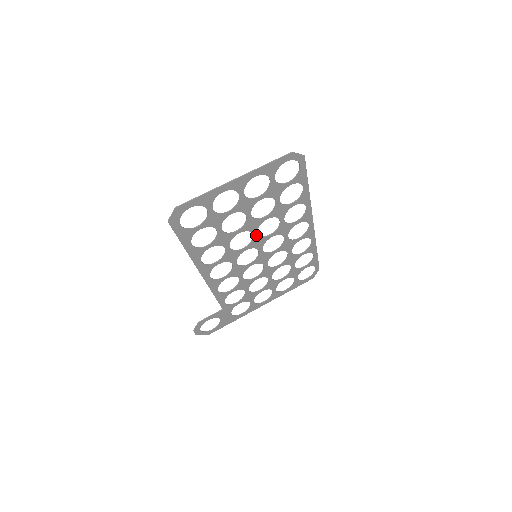
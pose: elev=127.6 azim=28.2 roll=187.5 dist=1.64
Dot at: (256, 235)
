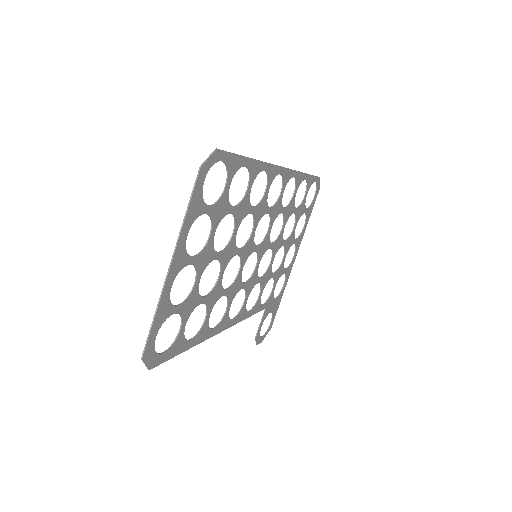
Dot at: (240, 251)
